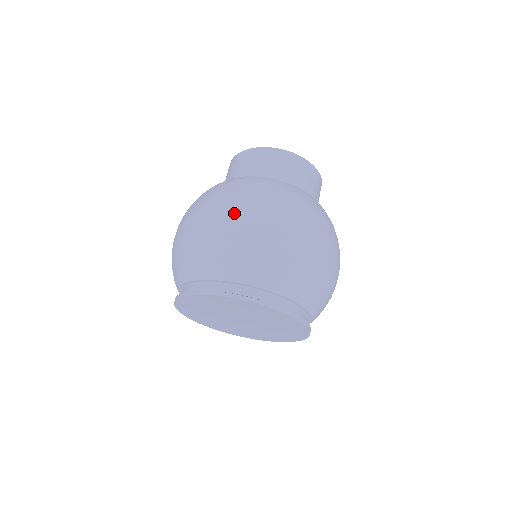
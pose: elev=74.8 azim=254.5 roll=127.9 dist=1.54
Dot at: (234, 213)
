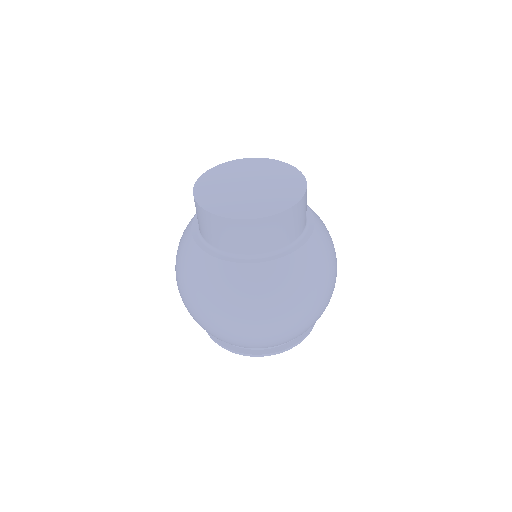
Dot at: (218, 322)
